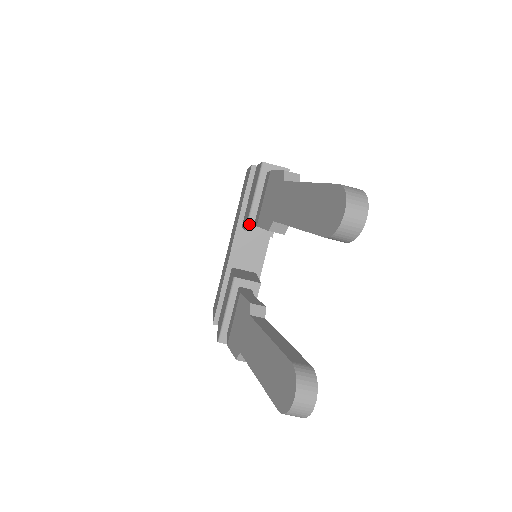
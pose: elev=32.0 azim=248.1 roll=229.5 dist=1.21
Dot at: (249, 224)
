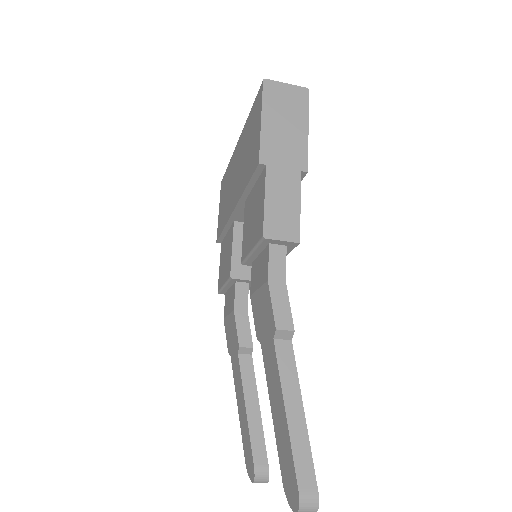
Dot at: (246, 262)
